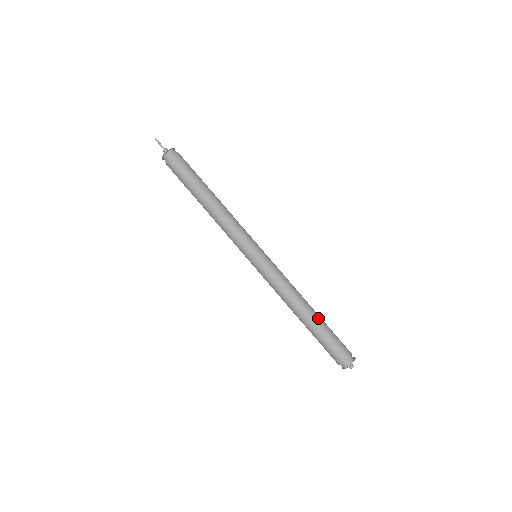
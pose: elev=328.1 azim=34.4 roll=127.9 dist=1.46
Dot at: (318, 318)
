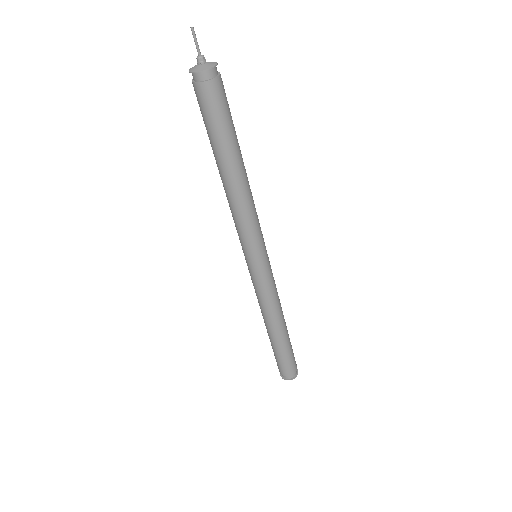
Dot at: (284, 339)
